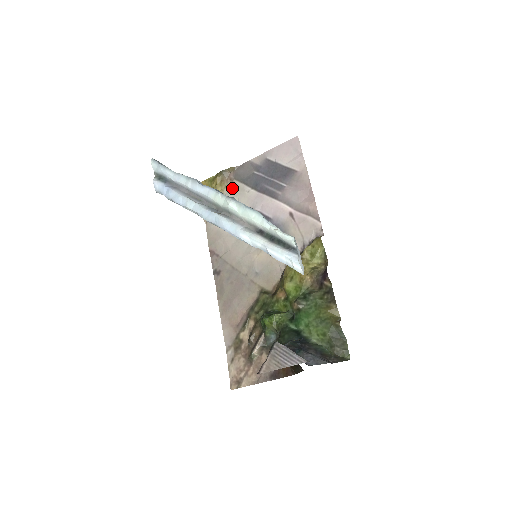
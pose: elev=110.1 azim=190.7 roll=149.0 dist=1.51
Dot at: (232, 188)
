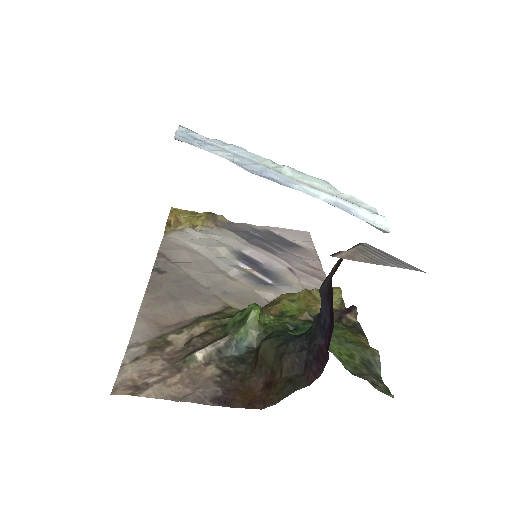
Dot at: (216, 229)
